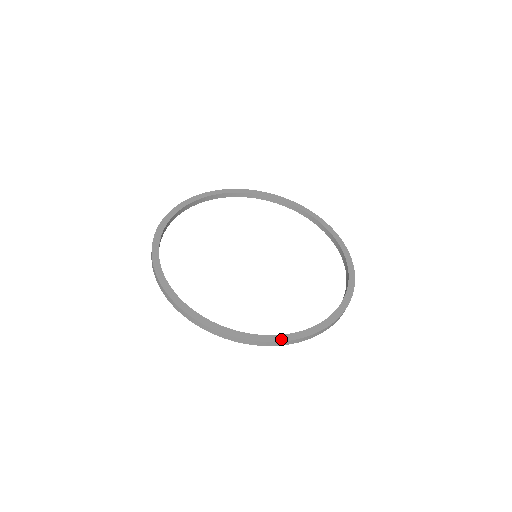
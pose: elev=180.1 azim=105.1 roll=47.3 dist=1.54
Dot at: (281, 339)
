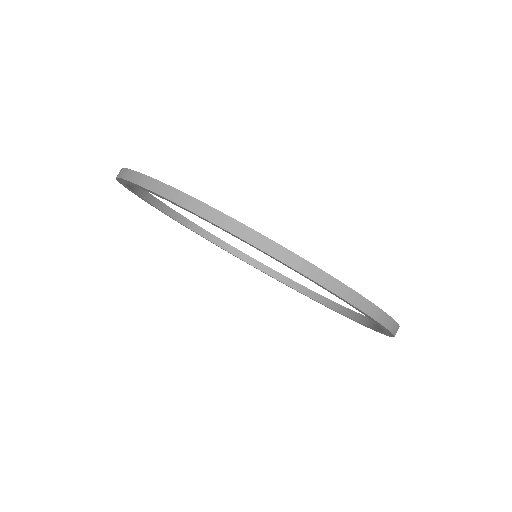
Dot at: occluded
